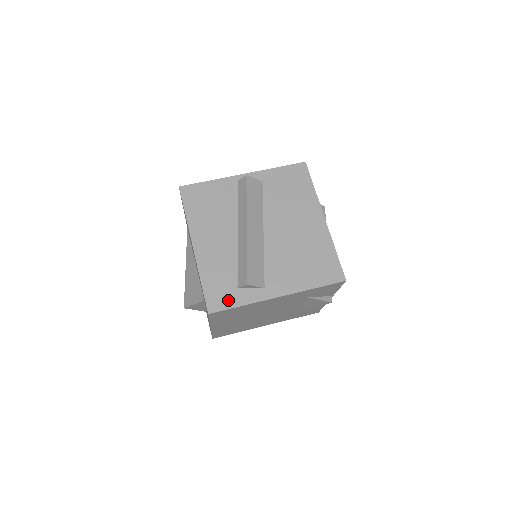
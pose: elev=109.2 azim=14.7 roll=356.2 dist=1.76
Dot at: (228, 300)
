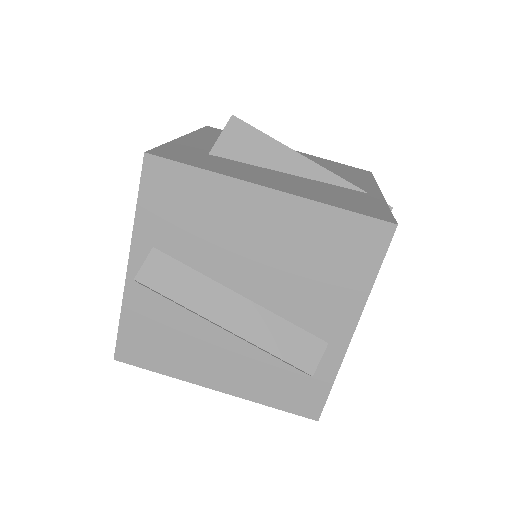
Dot at: (315, 393)
